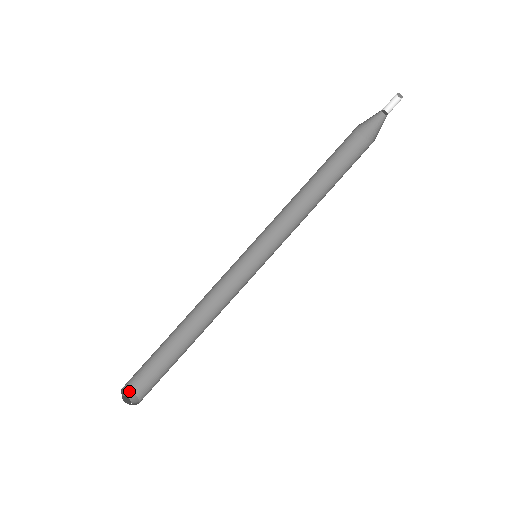
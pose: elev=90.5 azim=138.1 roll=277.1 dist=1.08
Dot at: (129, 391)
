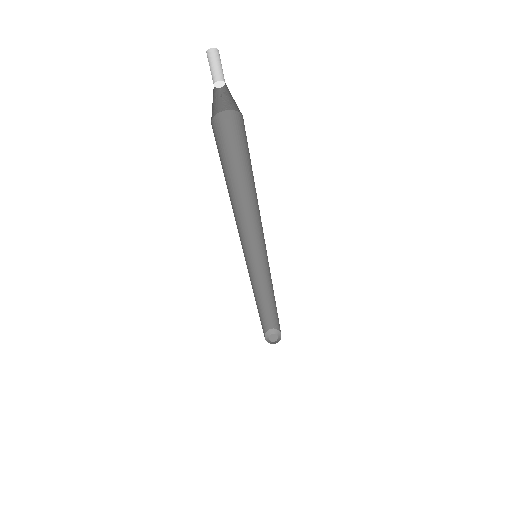
Dot at: (267, 332)
